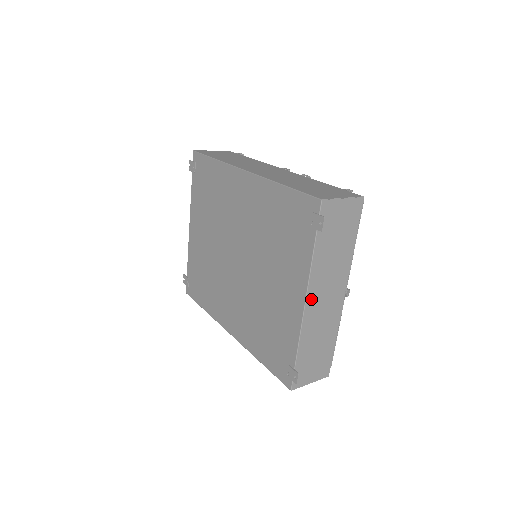
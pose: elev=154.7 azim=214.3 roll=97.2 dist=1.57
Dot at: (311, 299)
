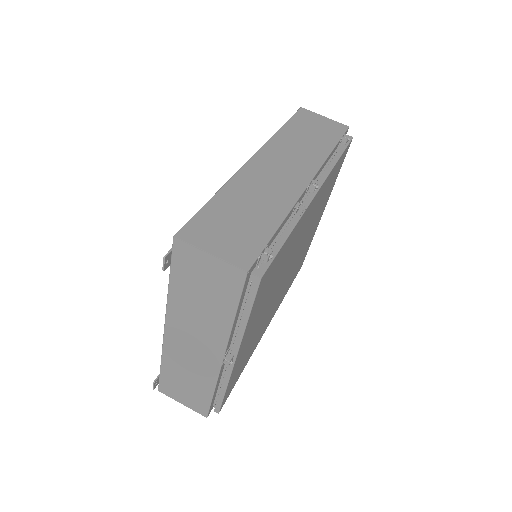
Dot at: (172, 330)
